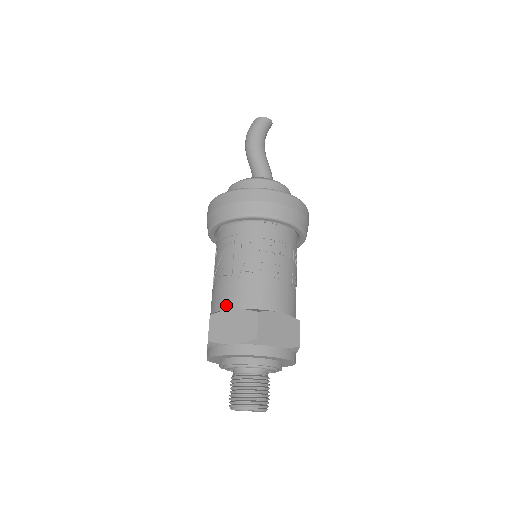
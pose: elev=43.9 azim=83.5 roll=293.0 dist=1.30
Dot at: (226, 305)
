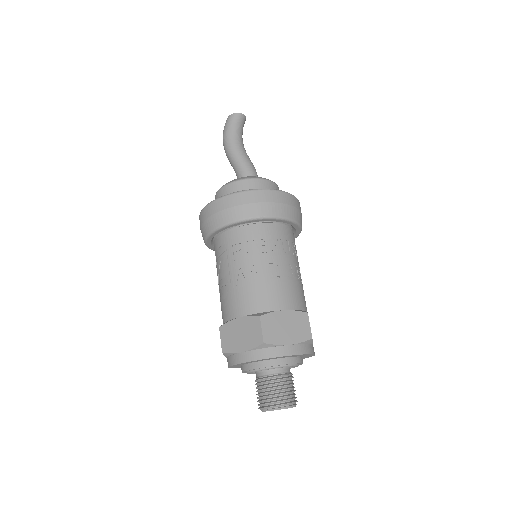
Dot at: (231, 315)
